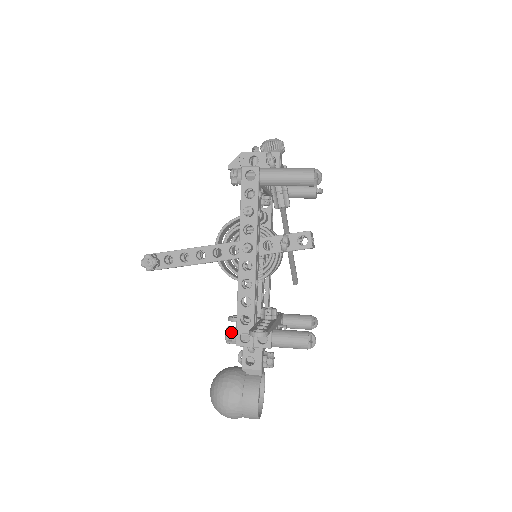
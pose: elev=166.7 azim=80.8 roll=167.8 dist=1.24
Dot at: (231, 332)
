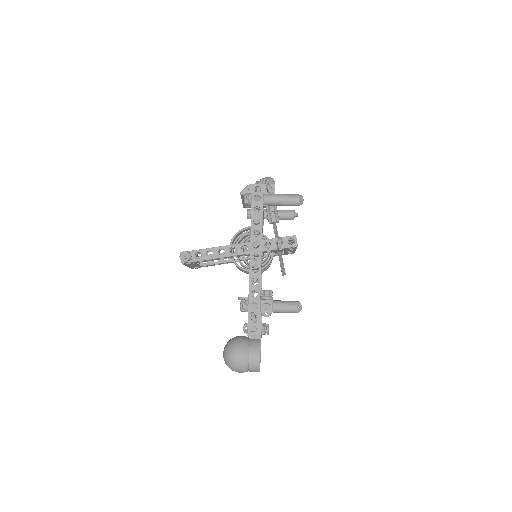
Dot at: (244, 302)
